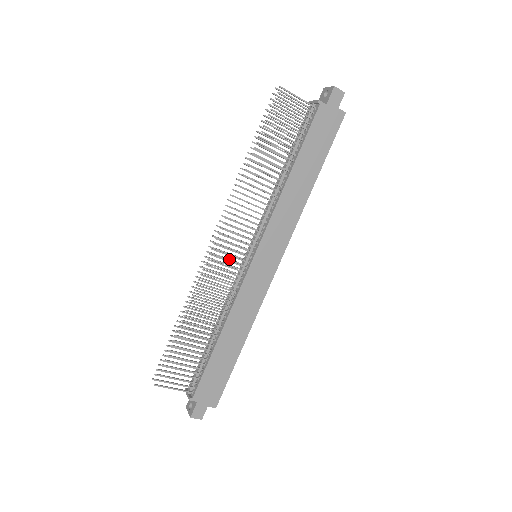
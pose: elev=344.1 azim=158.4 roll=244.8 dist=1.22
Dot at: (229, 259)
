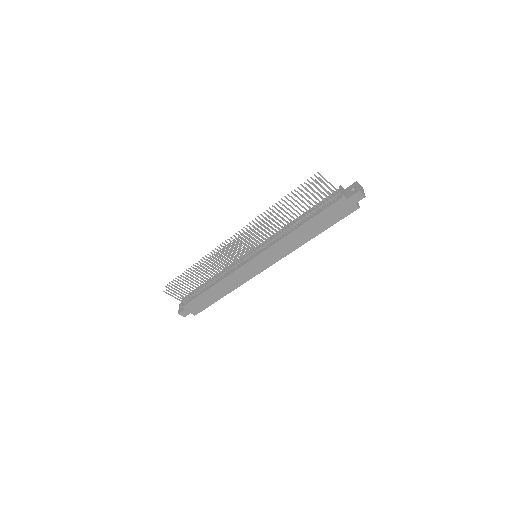
Dot at: (238, 250)
